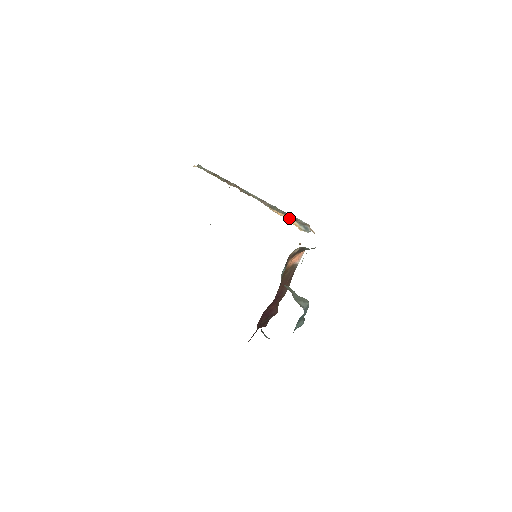
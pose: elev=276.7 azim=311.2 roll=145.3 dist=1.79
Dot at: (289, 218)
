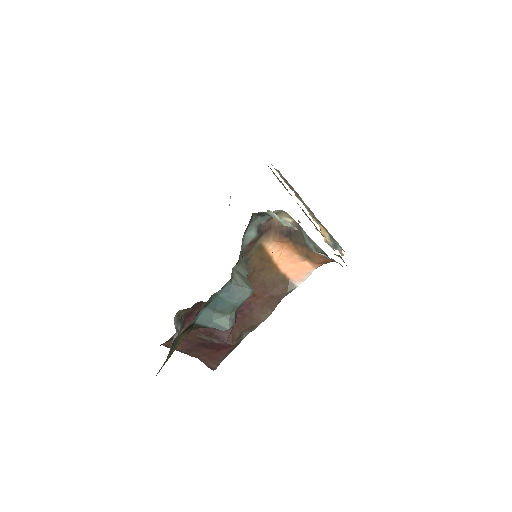
Dot at: (323, 229)
